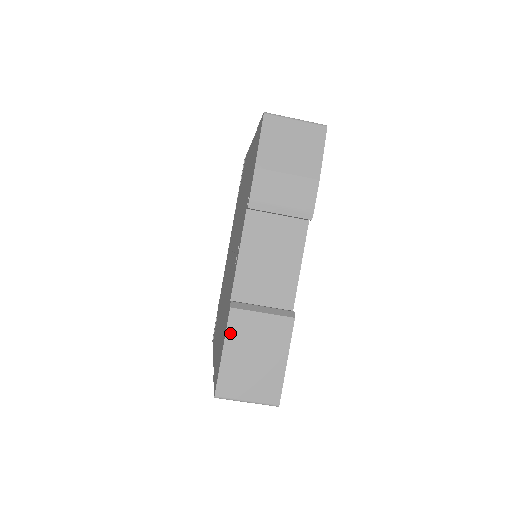
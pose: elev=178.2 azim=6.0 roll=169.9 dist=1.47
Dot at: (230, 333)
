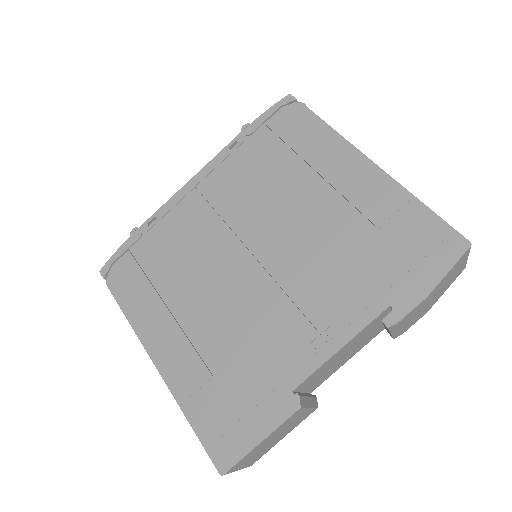
Dot at: (280, 427)
